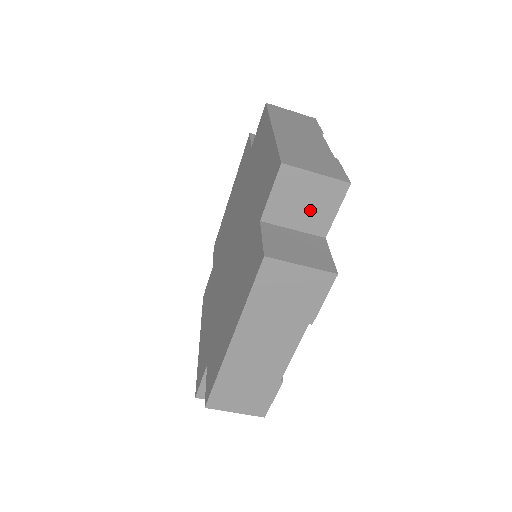
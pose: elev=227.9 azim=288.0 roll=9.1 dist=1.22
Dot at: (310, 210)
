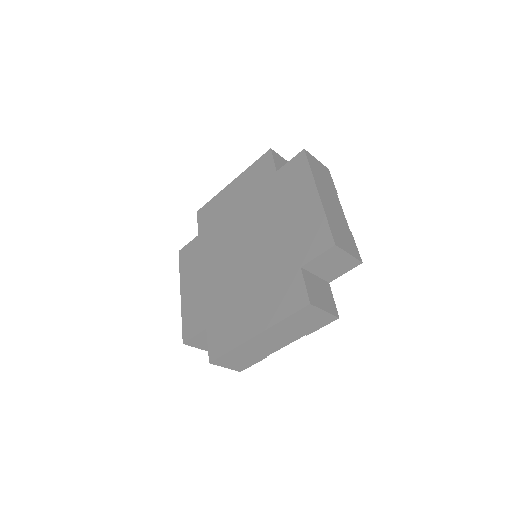
Dot at: (332, 269)
